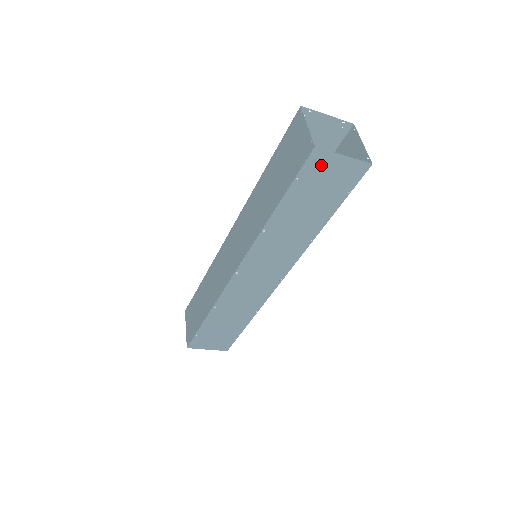
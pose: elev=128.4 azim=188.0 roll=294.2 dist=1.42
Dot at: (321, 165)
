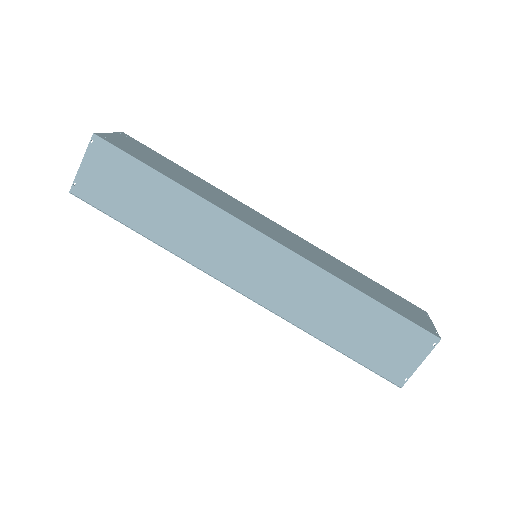
Dot at: occluded
